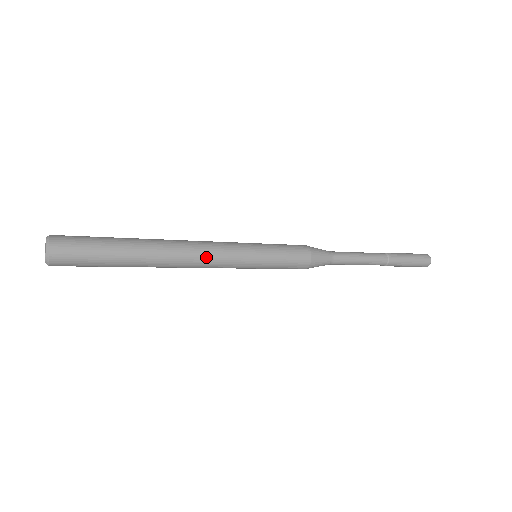
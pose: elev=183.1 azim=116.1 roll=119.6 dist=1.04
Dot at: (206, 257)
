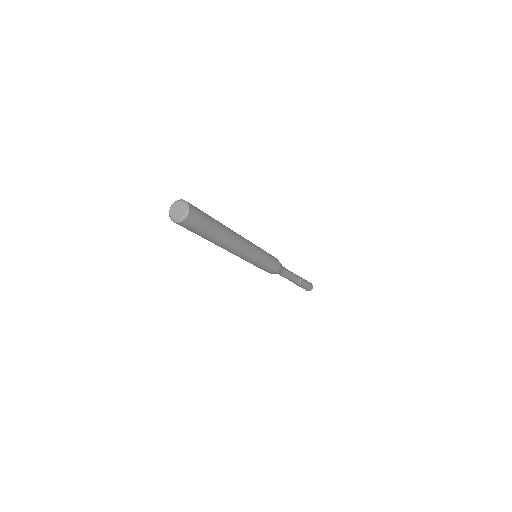
Dot at: (245, 248)
